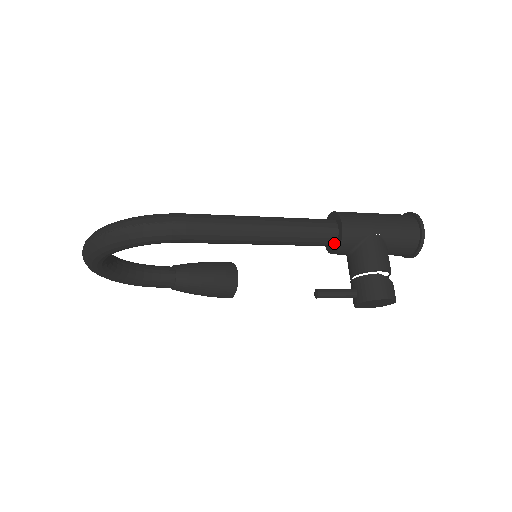
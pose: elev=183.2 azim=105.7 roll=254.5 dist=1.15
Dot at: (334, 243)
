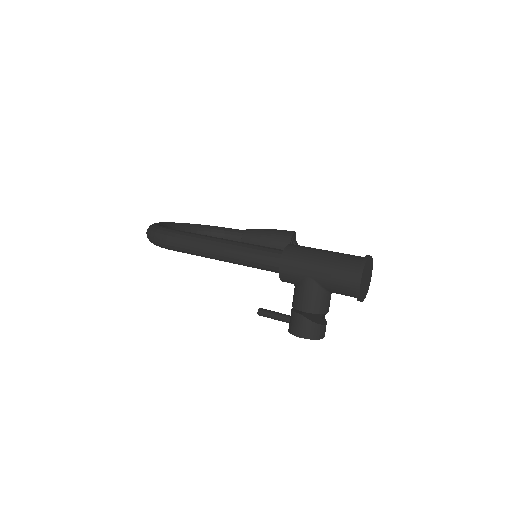
Dot at: occluded
